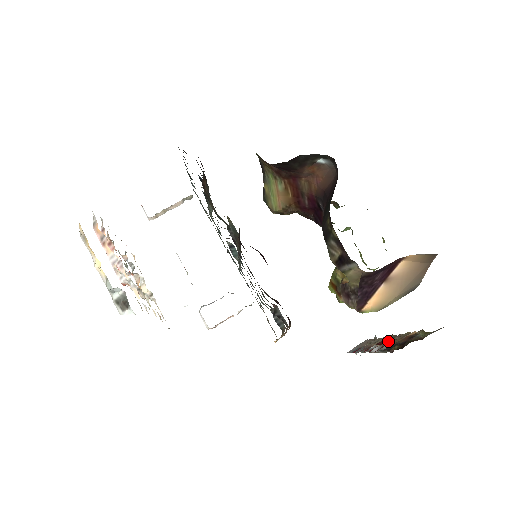
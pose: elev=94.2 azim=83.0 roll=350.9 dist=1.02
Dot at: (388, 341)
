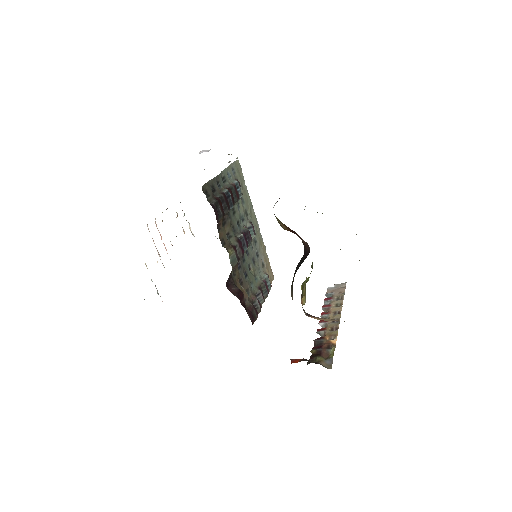
Dot at: (331, 323)
